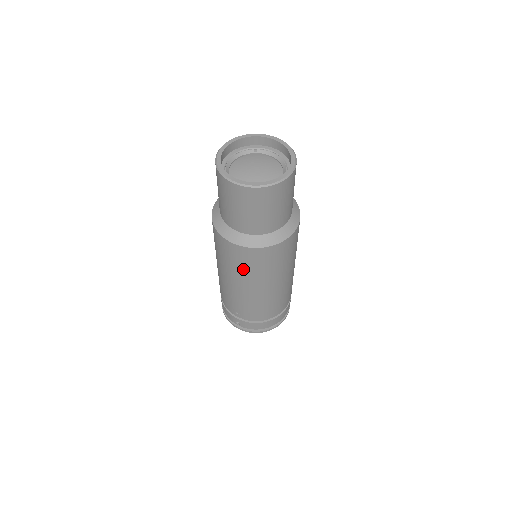
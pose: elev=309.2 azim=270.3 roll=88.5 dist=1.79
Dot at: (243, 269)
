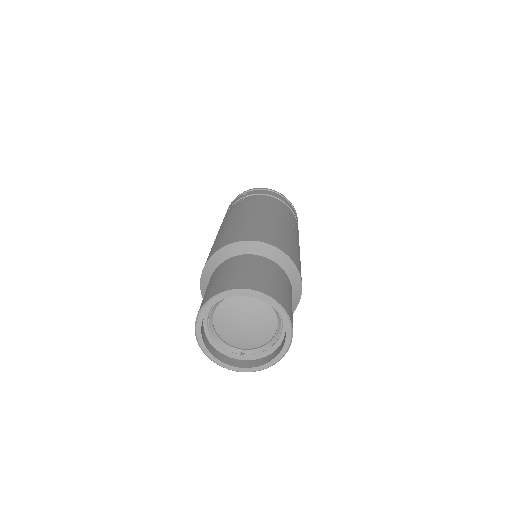
Dot at: occluded
